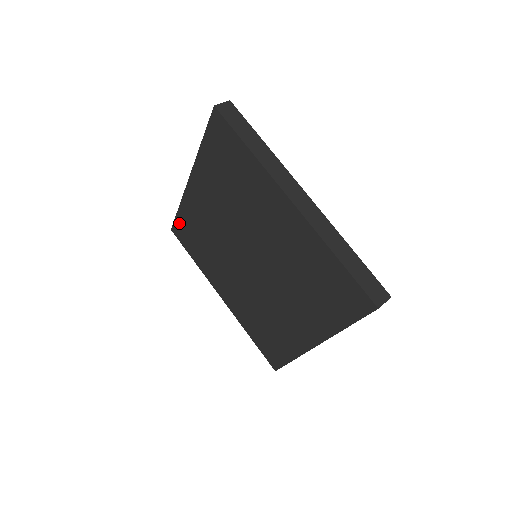
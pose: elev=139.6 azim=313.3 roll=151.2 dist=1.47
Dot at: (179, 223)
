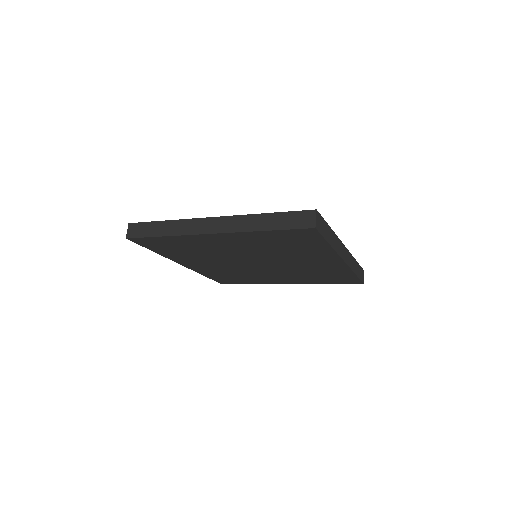
Dot at: (153, 240)
